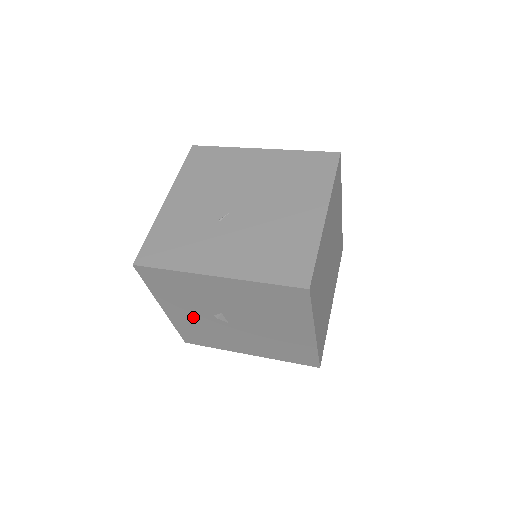
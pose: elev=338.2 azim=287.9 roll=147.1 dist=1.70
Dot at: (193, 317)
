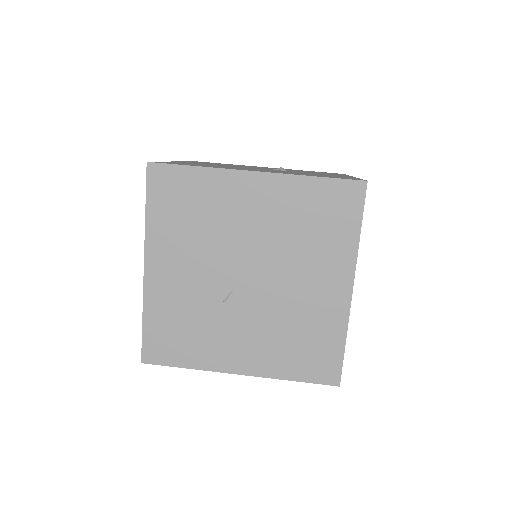
Dot at: occluded
